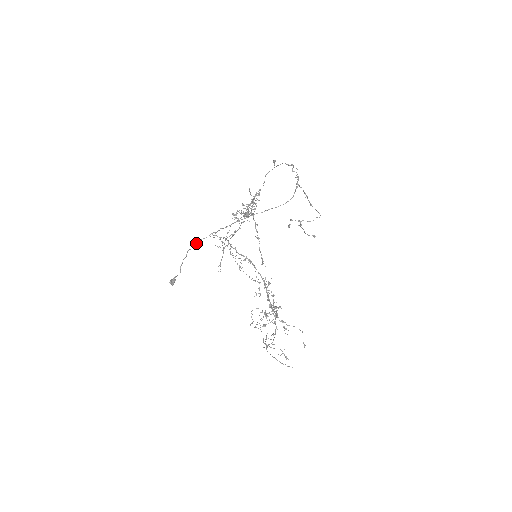
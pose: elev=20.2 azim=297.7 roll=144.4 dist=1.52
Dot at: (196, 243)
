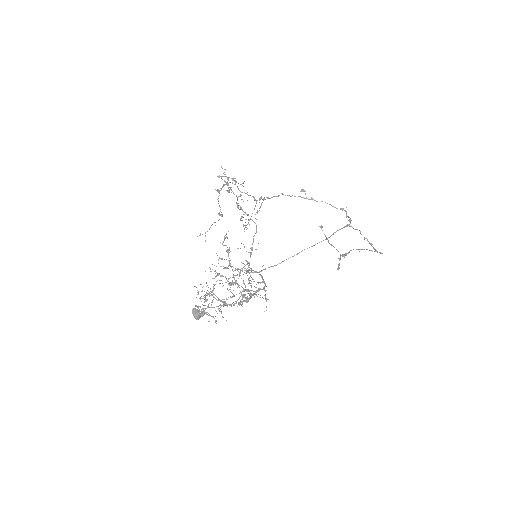
Dot at: (228, 278)
